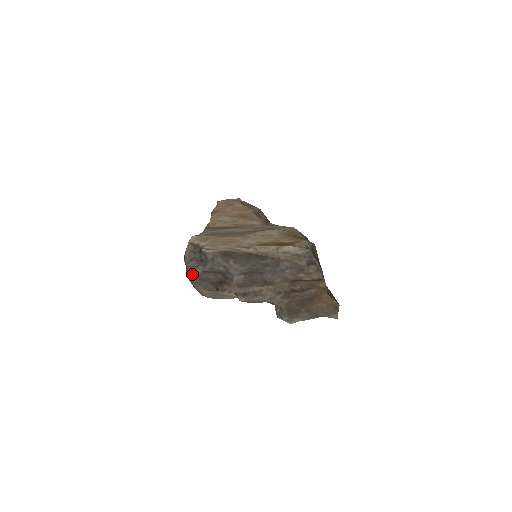
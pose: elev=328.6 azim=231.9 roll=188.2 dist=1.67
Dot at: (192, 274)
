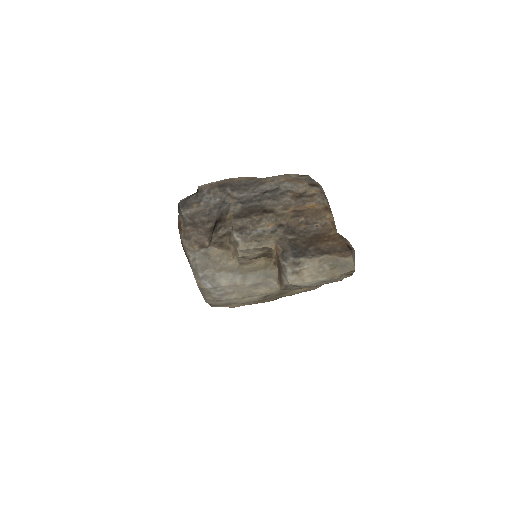
Dot at: (184, 216)
